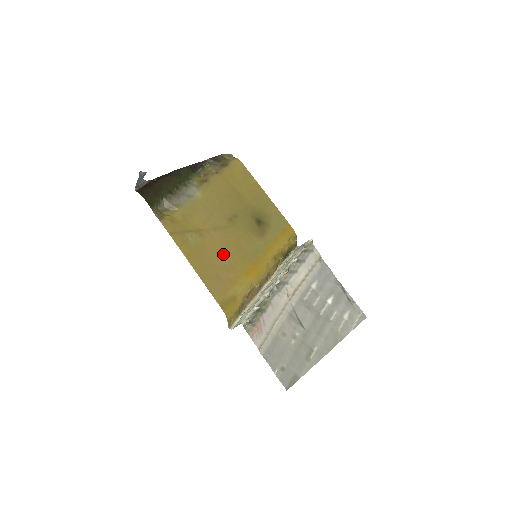
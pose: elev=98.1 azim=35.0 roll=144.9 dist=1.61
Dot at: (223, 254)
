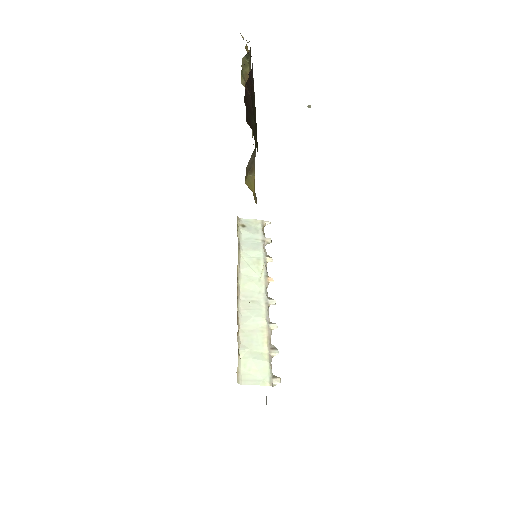
Dot at: occluded
